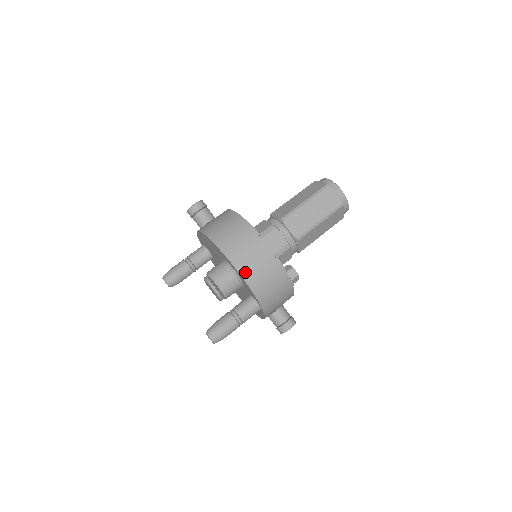
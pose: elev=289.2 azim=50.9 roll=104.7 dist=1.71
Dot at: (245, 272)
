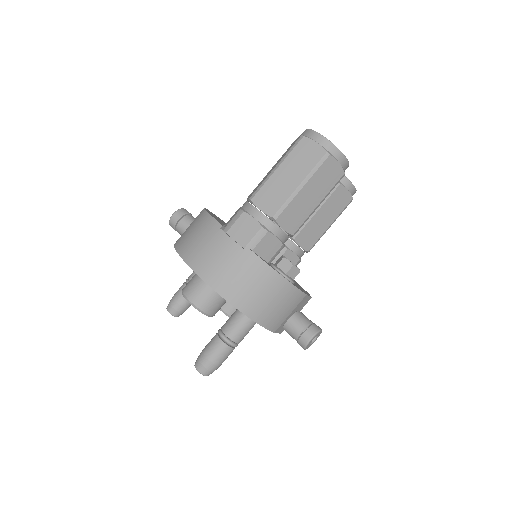
Dot at: (210, 277)
